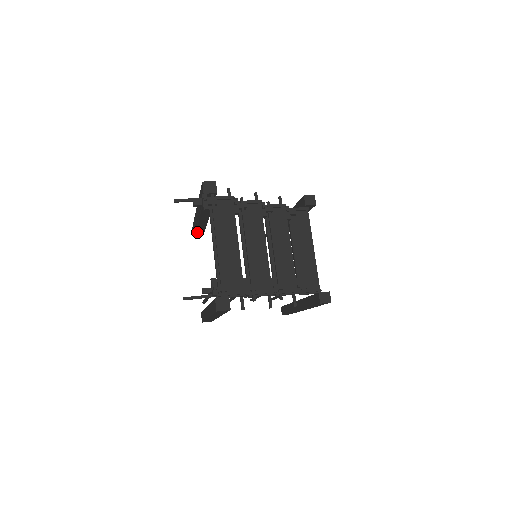
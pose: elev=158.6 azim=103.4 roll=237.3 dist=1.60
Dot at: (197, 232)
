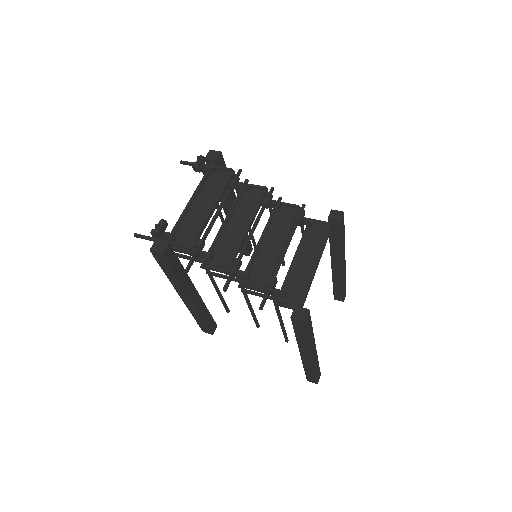
Dot at: occluded
